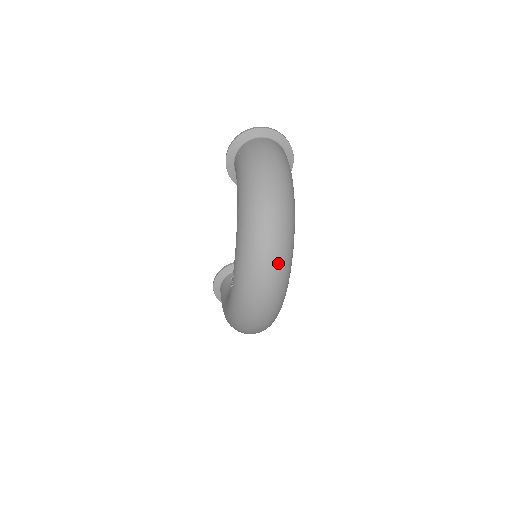
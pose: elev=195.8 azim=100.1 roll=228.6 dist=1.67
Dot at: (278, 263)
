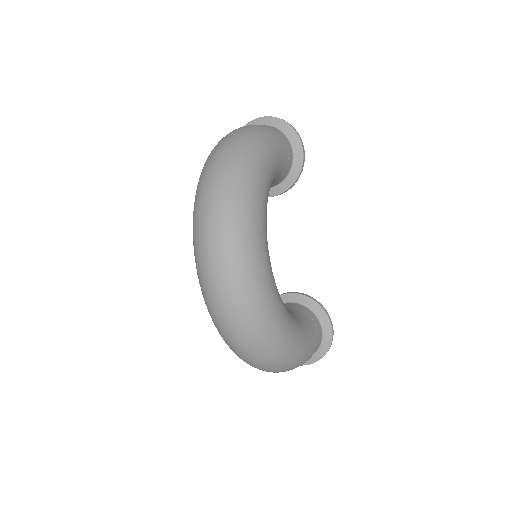
Dot at: (222, 224)
